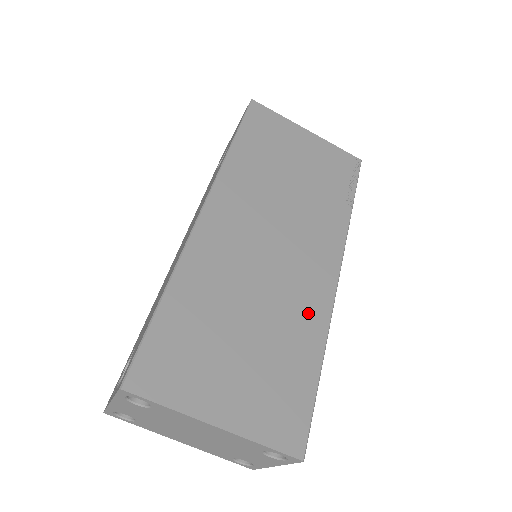
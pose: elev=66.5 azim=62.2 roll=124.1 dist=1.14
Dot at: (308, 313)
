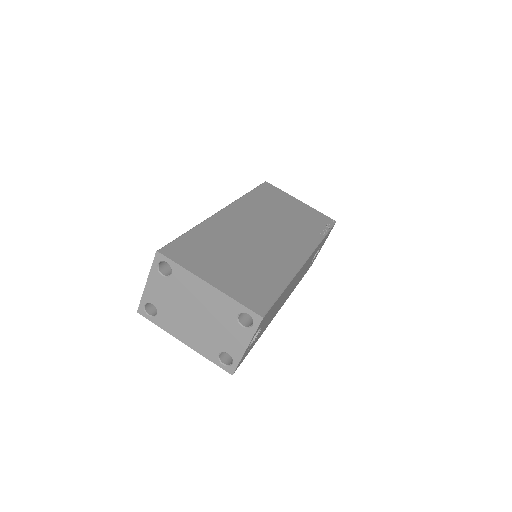
Dot at: (282, 264)
